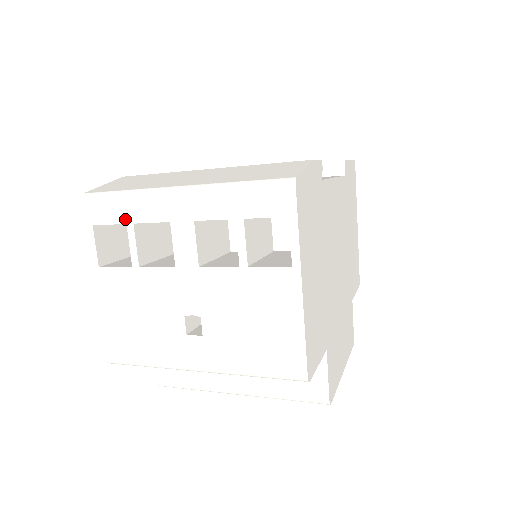
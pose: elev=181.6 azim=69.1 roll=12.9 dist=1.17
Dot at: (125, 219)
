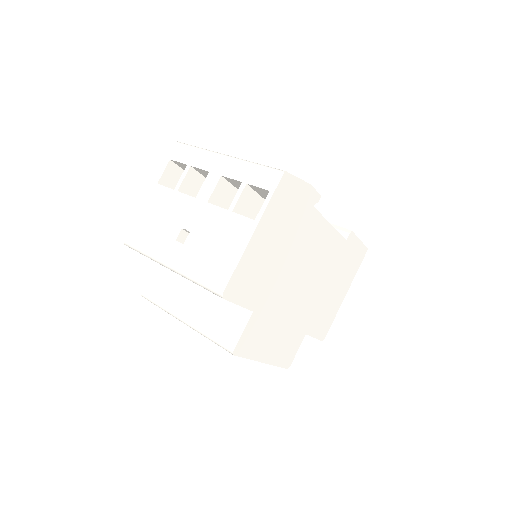
Dot at: (188, 162)
